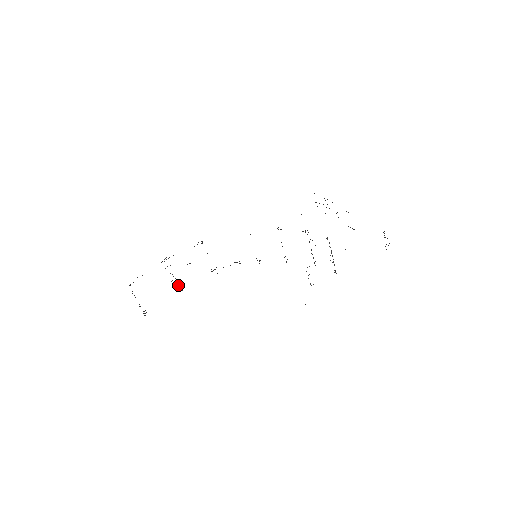
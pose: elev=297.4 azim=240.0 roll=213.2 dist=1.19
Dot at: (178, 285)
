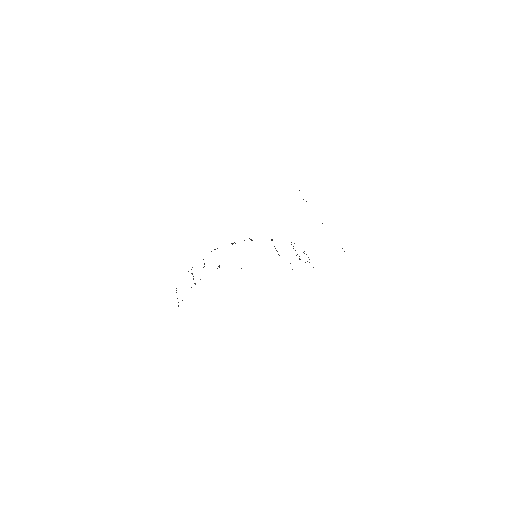
Dot at: occluded
